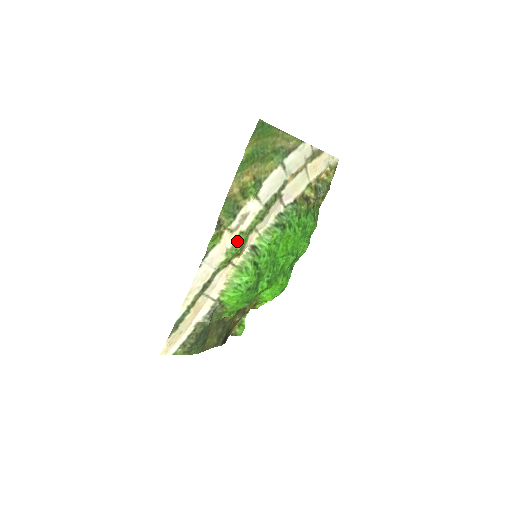
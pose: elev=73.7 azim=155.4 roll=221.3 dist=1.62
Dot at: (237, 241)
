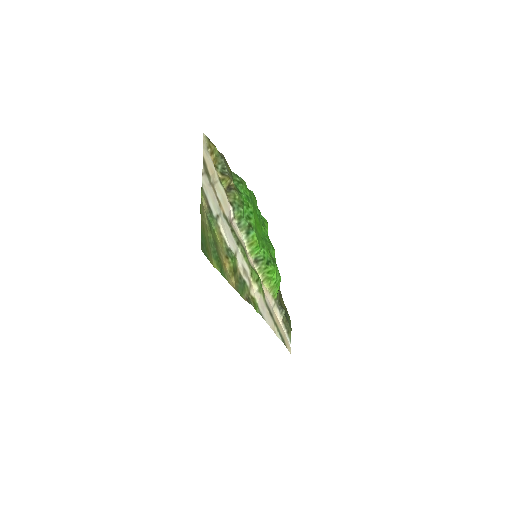
Dot at: (256, 281)
